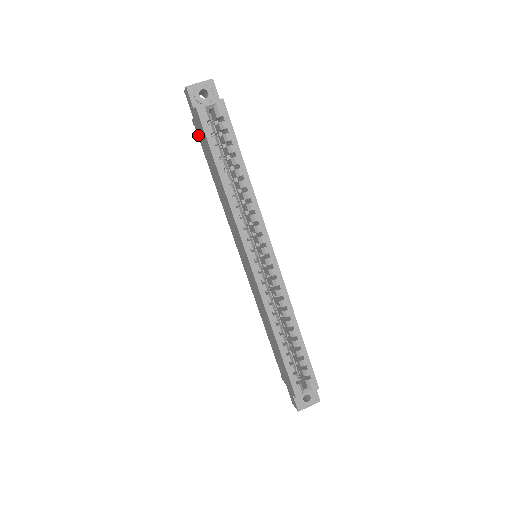
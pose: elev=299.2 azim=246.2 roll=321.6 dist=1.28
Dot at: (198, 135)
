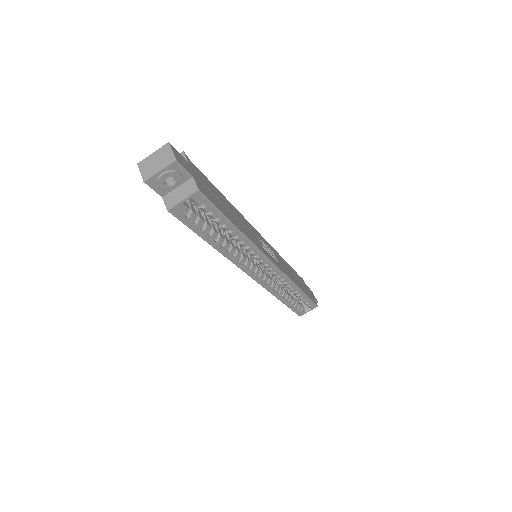
Dot at: occluded
